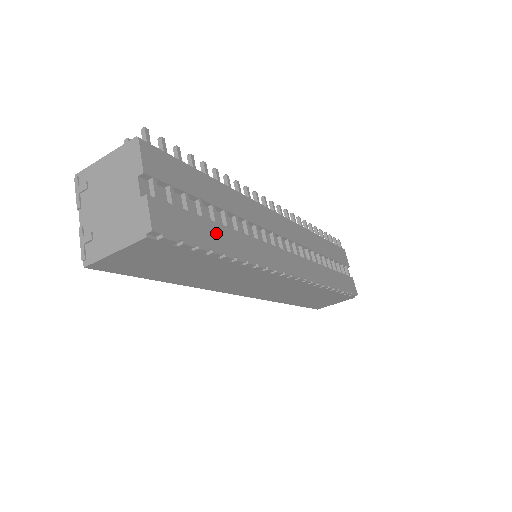
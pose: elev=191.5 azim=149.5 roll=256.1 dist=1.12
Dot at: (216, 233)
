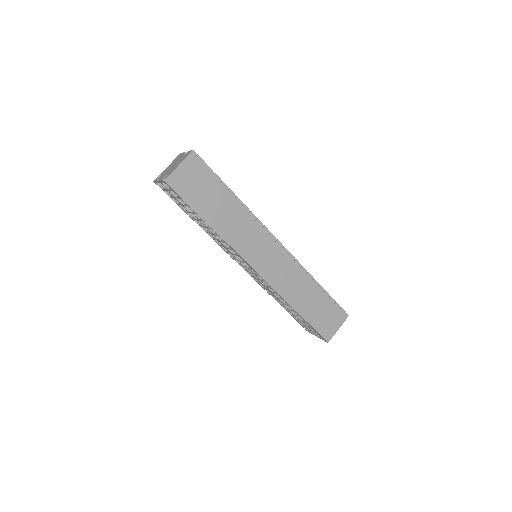
Dot at: occluded
